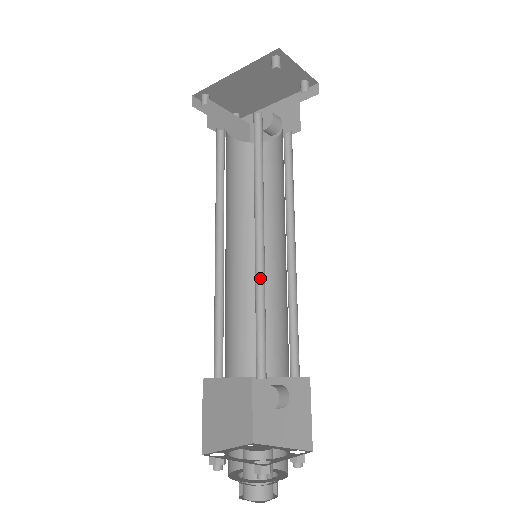
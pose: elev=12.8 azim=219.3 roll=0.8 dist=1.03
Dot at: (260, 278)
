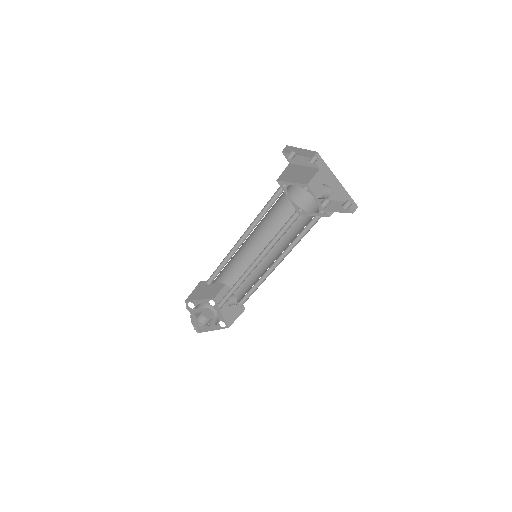
Dot at: (243, 277)
